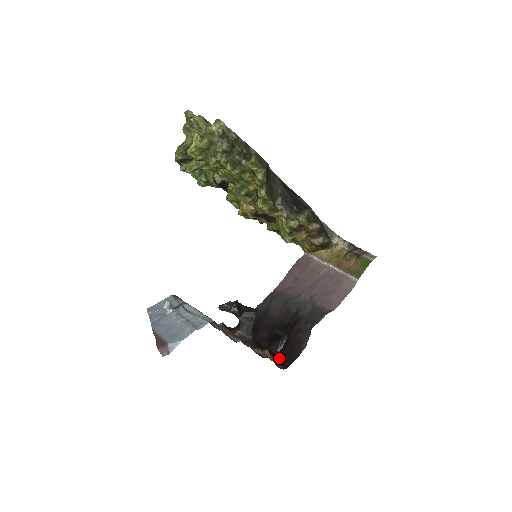
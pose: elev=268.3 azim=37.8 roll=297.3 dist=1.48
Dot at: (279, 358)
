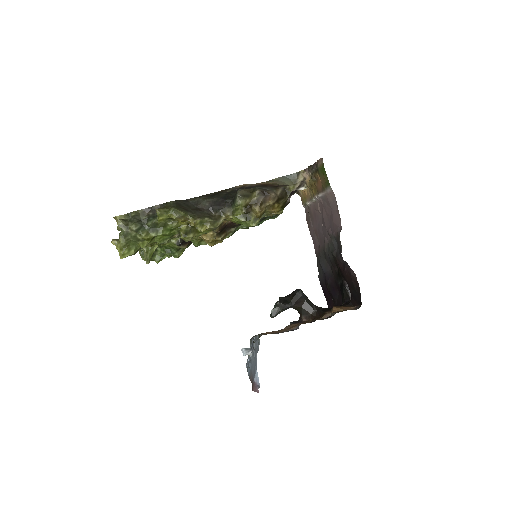
Dot at: (353, 302)
